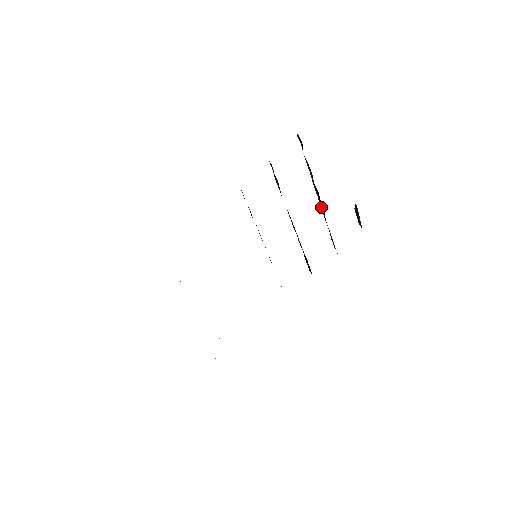
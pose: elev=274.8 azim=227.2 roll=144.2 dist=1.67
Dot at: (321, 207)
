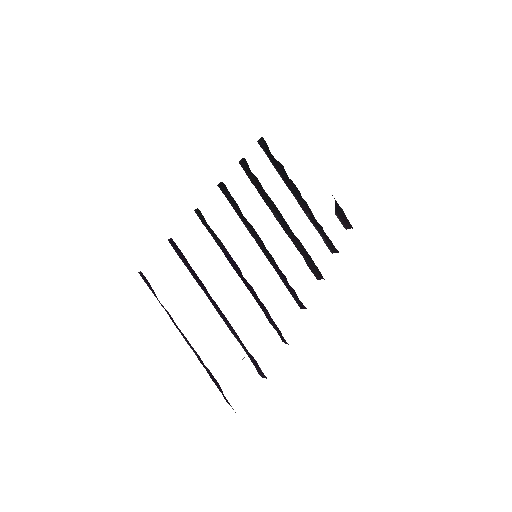
Dot at: (304, 208)
